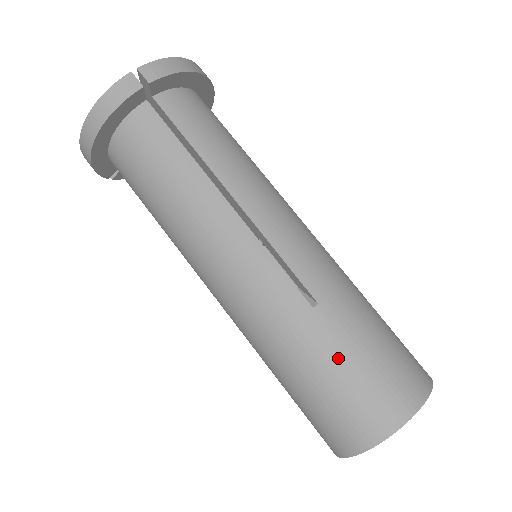
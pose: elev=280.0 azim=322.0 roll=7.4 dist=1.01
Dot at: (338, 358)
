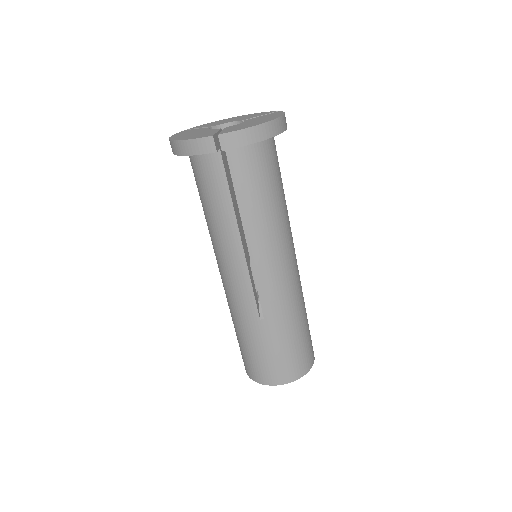
Dot at: (260, 346)
